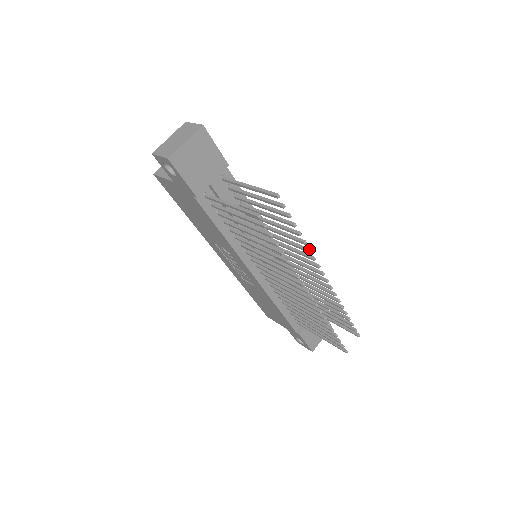
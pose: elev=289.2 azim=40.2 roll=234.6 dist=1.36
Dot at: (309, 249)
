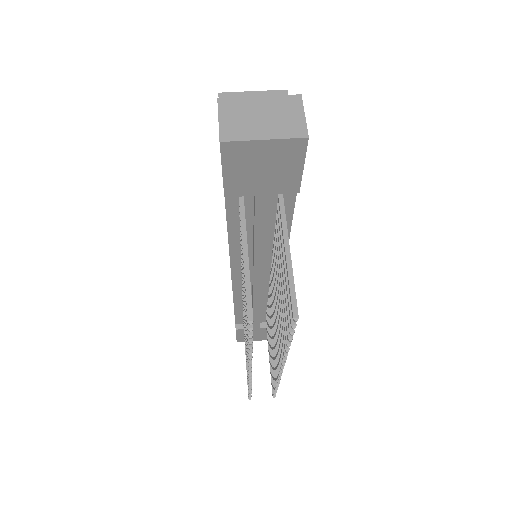
Dot at: (287, 353)
